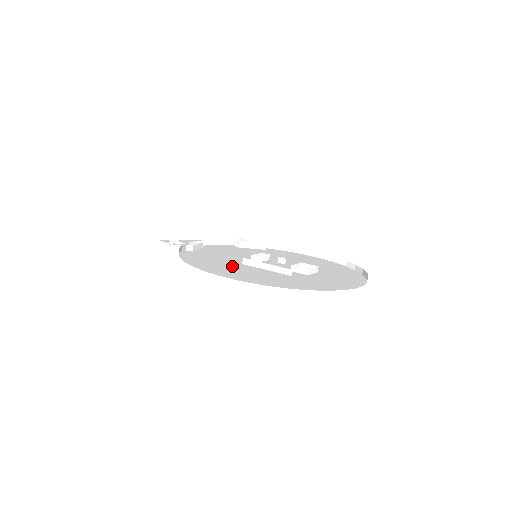
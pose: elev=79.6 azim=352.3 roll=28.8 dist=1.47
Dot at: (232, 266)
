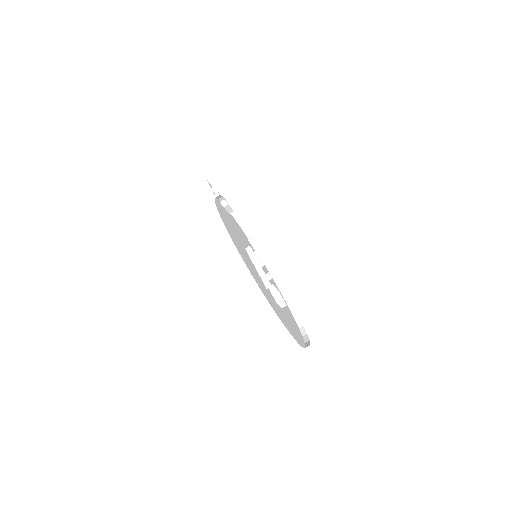
Dot at: (239, 241)
